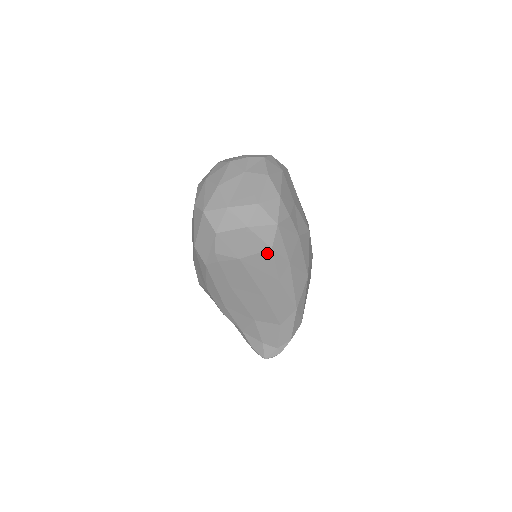
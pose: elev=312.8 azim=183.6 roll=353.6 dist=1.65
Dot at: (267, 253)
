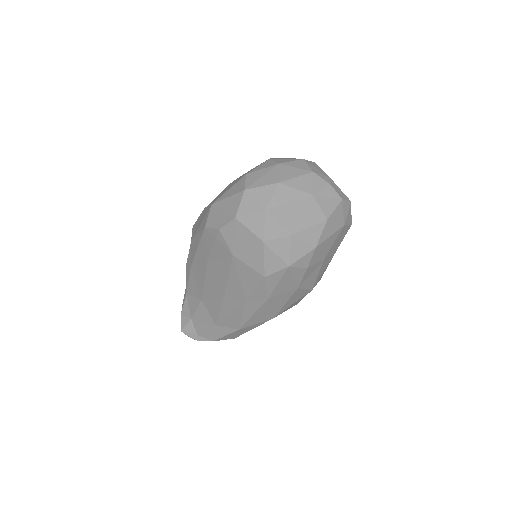
Dot at: (258, 275)
